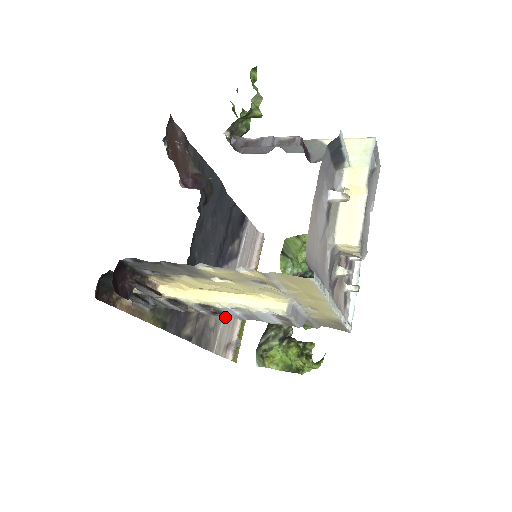
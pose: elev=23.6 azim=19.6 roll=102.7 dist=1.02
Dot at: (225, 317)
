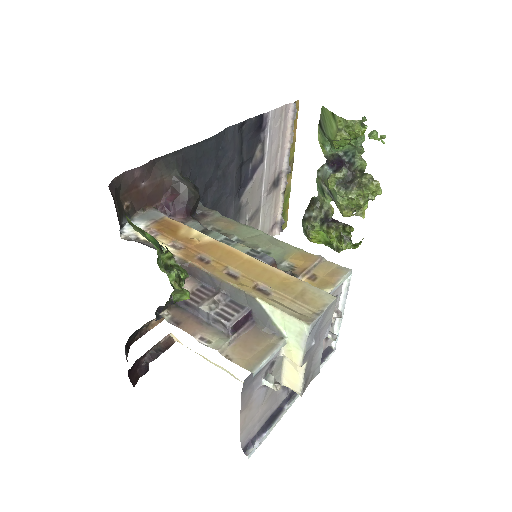
Dot at: (263, 215)
